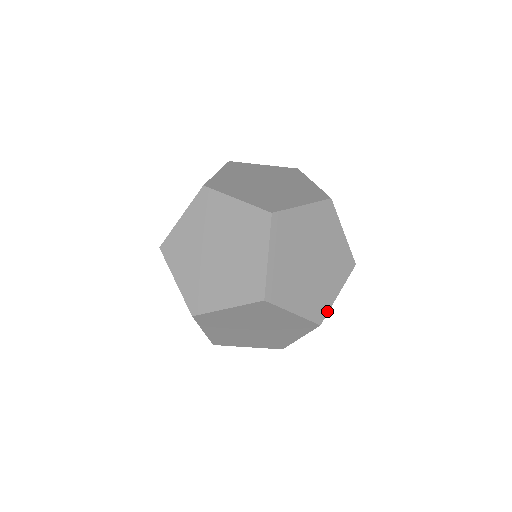
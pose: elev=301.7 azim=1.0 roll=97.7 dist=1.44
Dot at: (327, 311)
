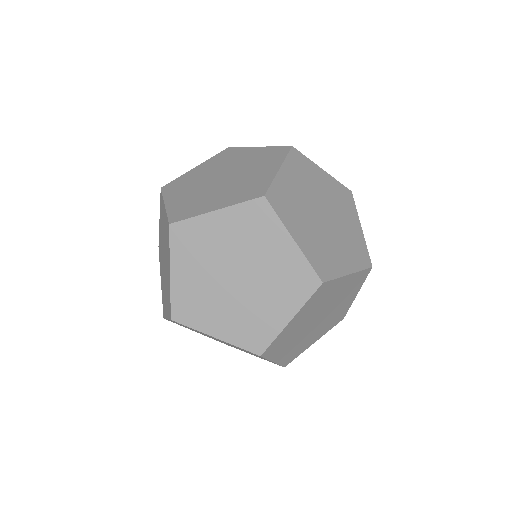
Dot at: (297, 356)
